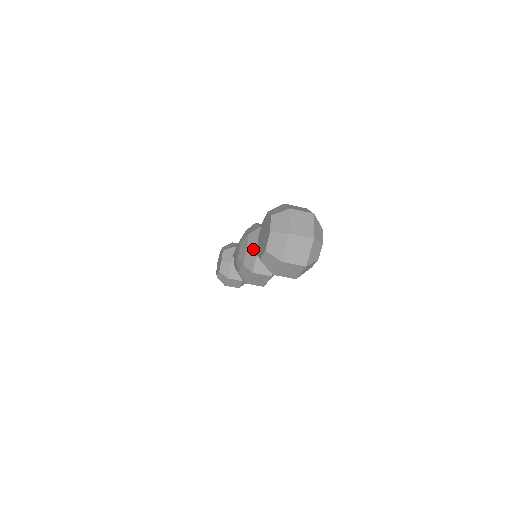
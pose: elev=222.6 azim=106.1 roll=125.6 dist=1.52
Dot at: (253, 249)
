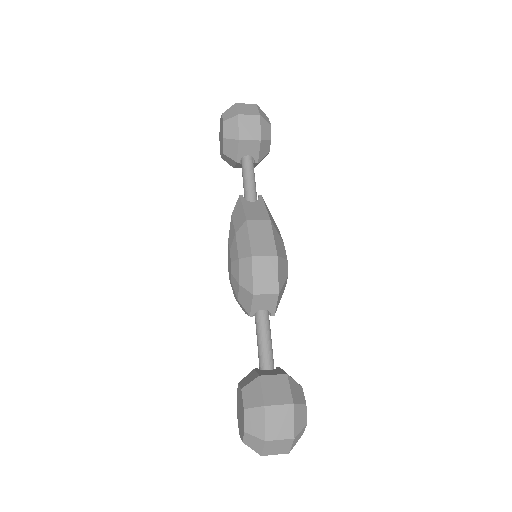
Dot at: (244, 309)
